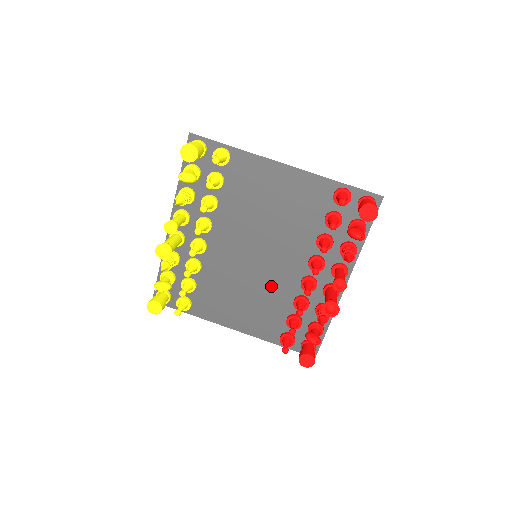
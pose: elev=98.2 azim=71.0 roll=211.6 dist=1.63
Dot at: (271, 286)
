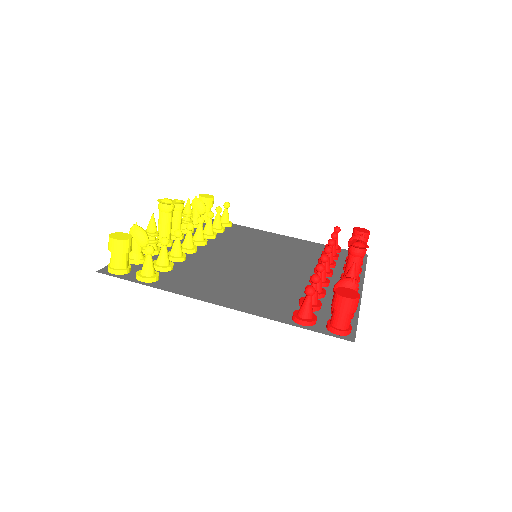
Dot at: (273, 280)
